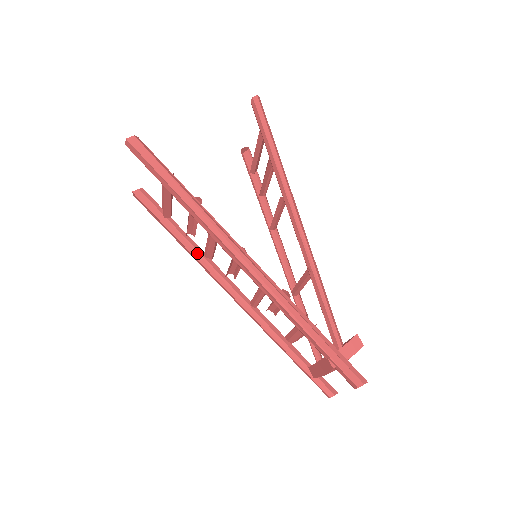
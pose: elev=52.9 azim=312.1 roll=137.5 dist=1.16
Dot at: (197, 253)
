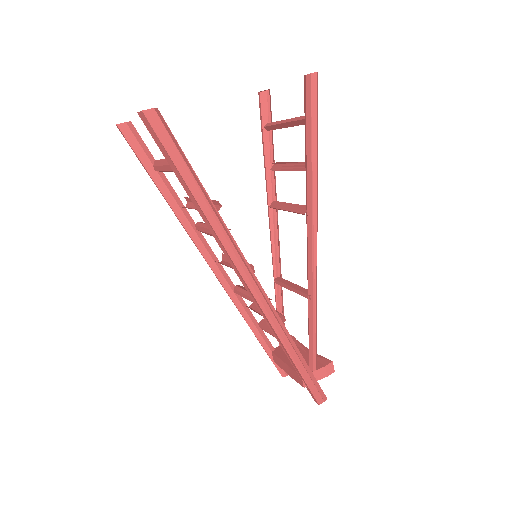
Dot at: (187, 223)
